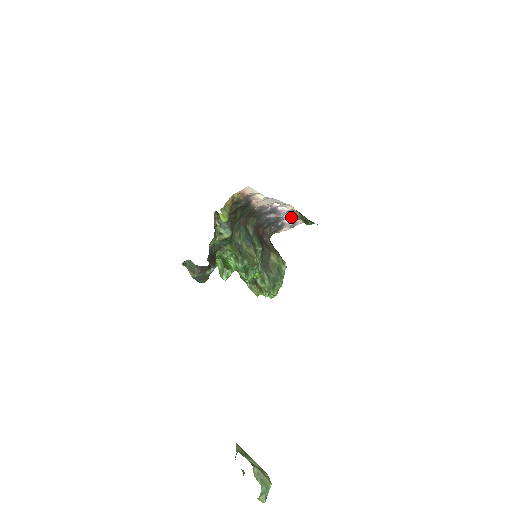
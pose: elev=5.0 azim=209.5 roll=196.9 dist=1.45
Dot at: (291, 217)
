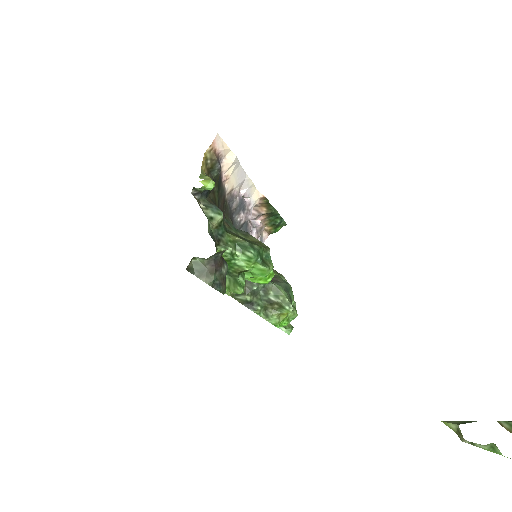
Dot at: (256, 225)
